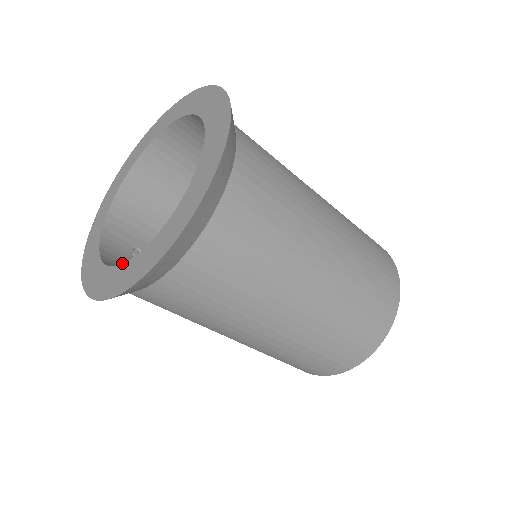
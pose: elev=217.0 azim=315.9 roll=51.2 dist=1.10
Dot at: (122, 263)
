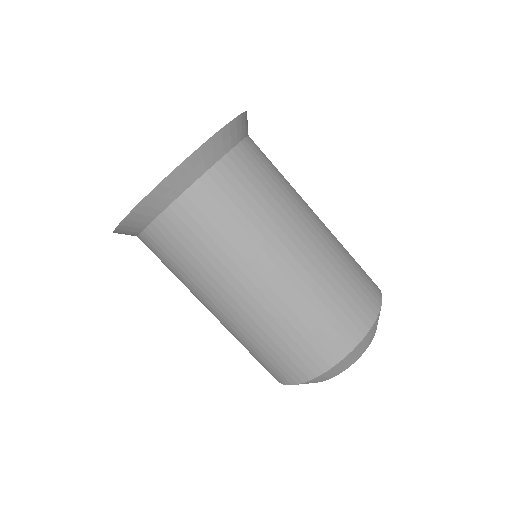
Dot at: occluded
